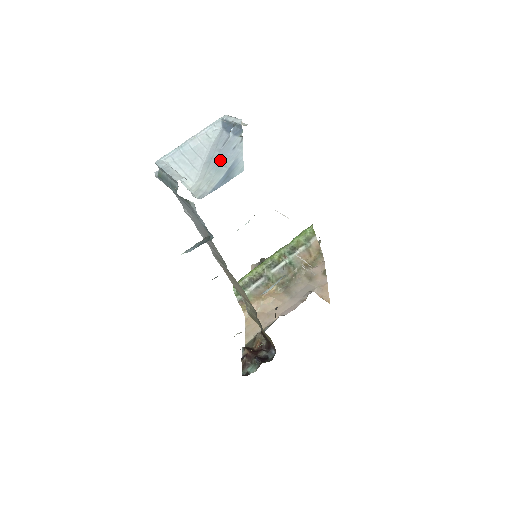
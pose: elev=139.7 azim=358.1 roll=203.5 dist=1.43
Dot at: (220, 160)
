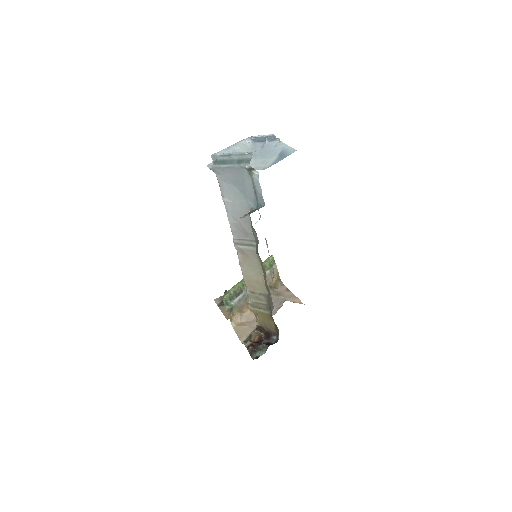
Dot at: (266, 153)
